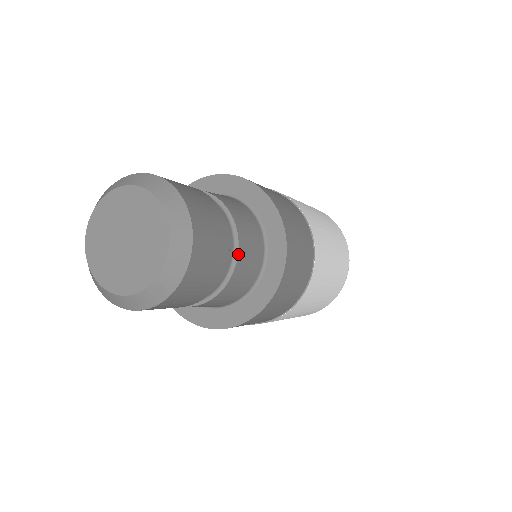
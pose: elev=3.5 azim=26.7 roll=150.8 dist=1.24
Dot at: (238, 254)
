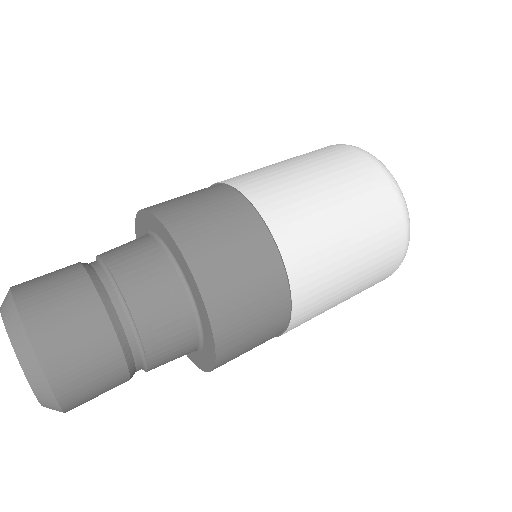
Dot at: (147, 371)
